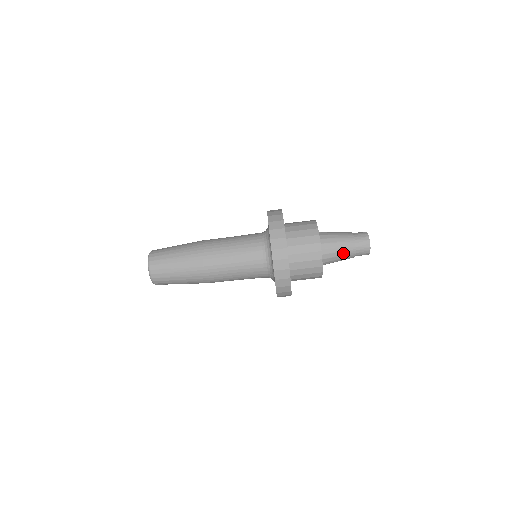
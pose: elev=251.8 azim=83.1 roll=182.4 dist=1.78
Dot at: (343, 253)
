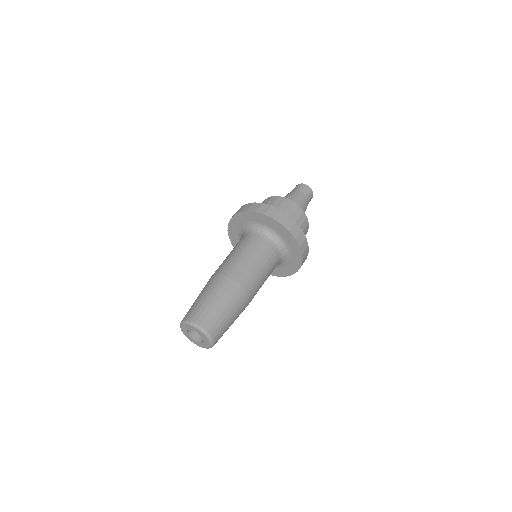
Dot at: (296, 197)
